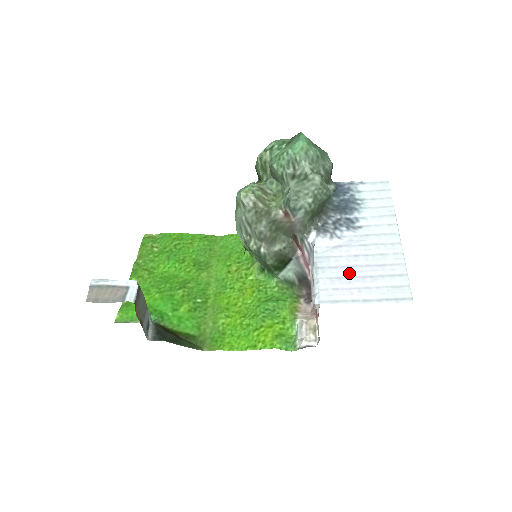
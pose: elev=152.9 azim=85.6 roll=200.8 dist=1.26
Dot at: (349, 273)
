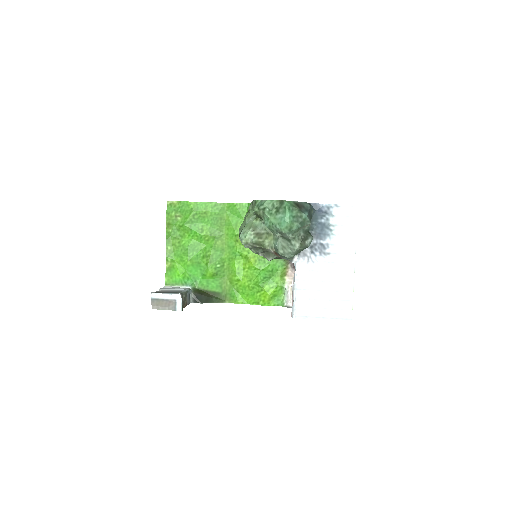
Dot at: (316, 296)
